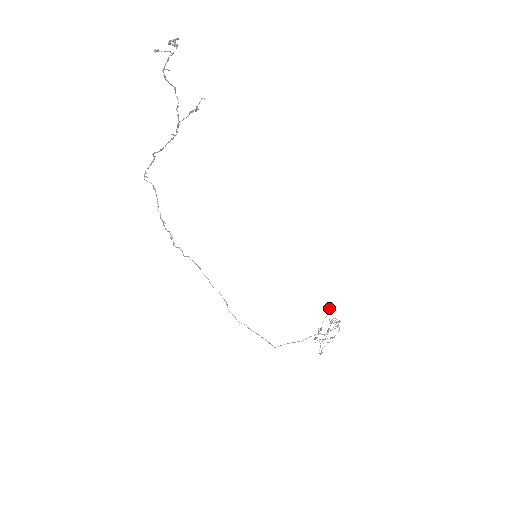
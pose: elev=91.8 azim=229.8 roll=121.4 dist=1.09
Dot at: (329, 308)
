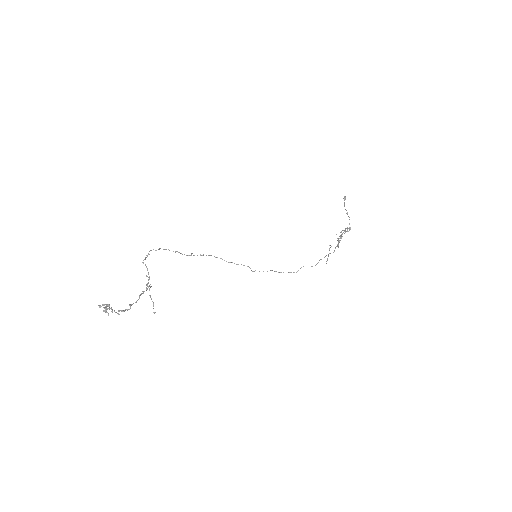
Dot at: occluded
